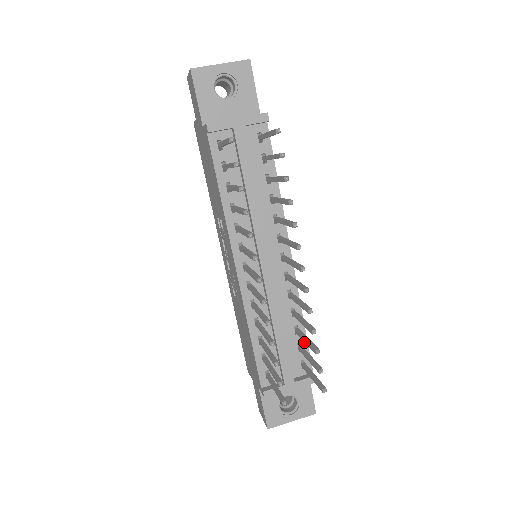
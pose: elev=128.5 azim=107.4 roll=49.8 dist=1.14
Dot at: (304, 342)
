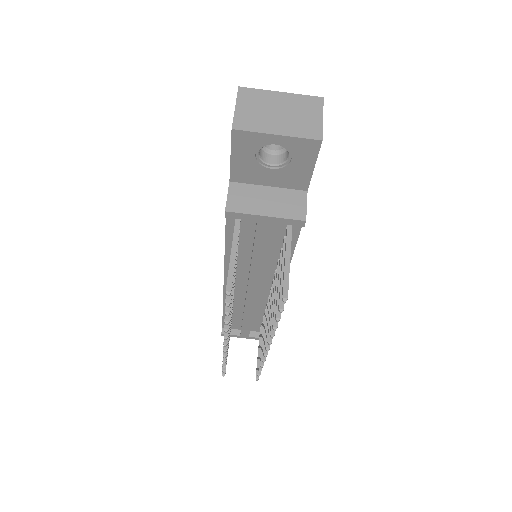
Dot at: occluded
